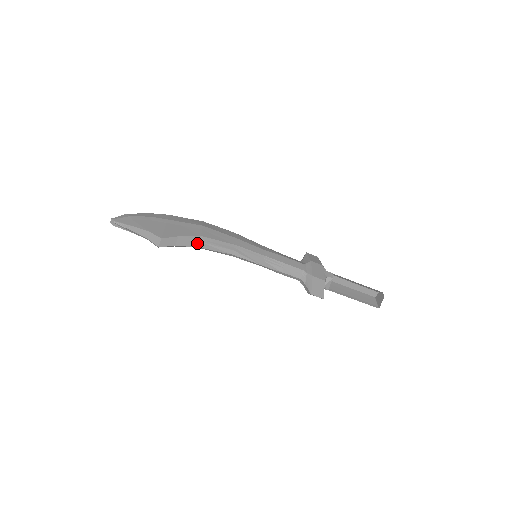
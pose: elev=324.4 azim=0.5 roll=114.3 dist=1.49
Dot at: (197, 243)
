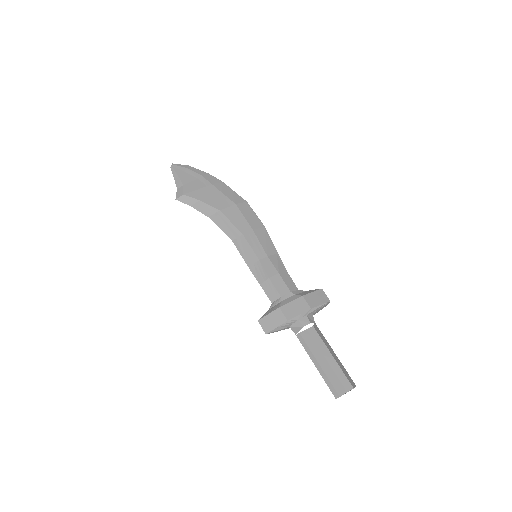
Dot at: (211, 214)
